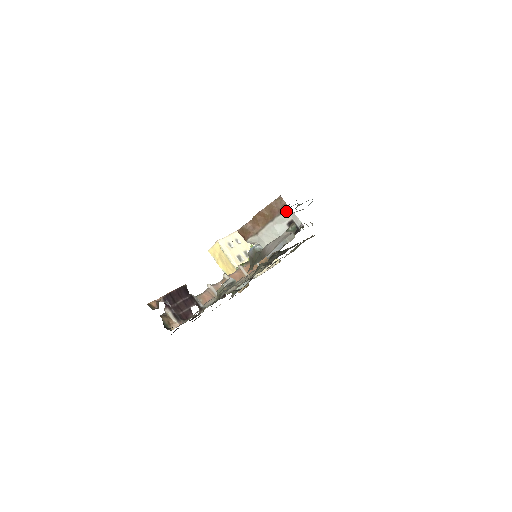
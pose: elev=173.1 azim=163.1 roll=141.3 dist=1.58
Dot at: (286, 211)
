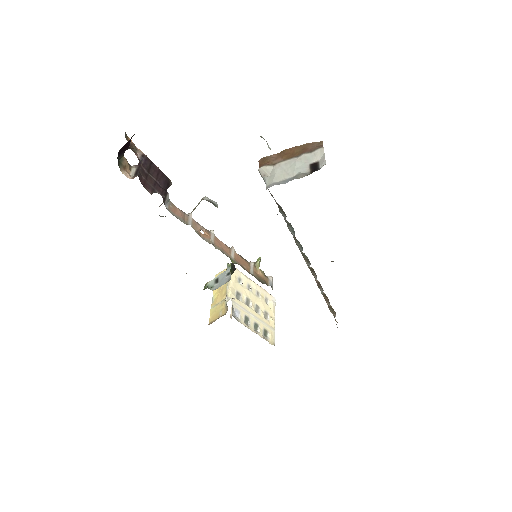
Dot at: (318, 151)
